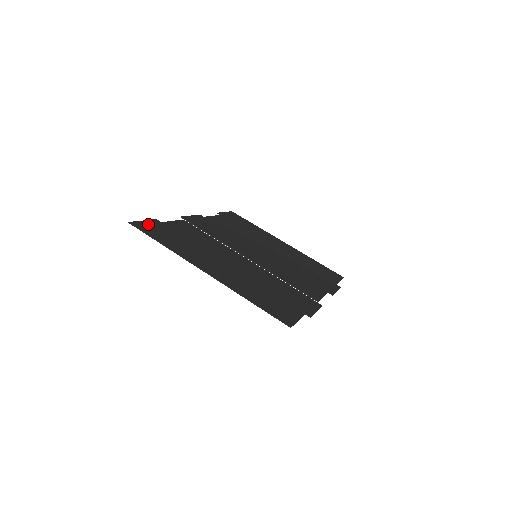
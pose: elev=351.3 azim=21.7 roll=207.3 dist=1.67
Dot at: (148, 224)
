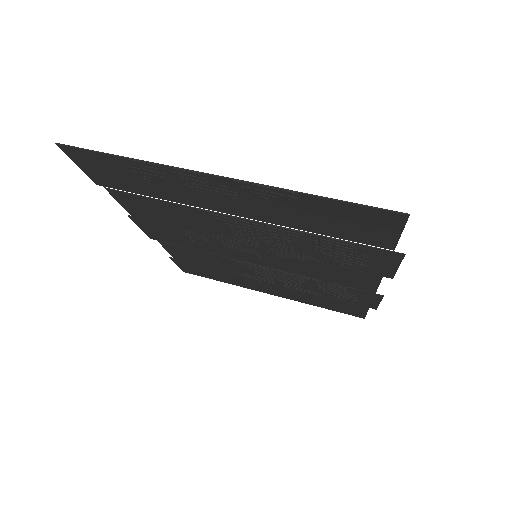
Dot at: (88, 166)
